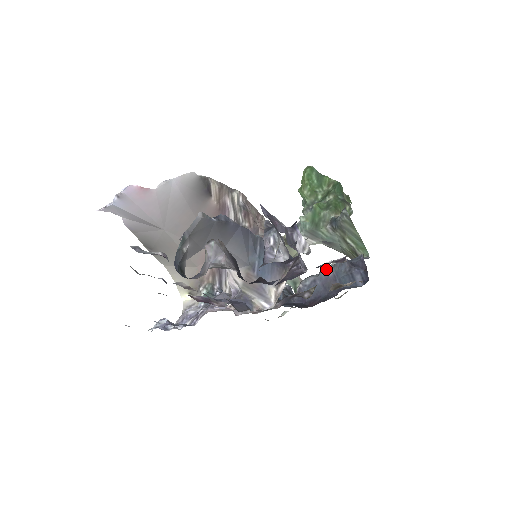
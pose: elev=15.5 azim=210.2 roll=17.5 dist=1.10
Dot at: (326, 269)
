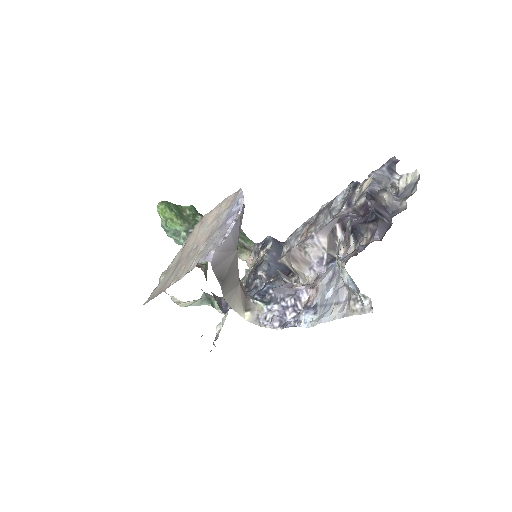
Dot at: (269, 253)
